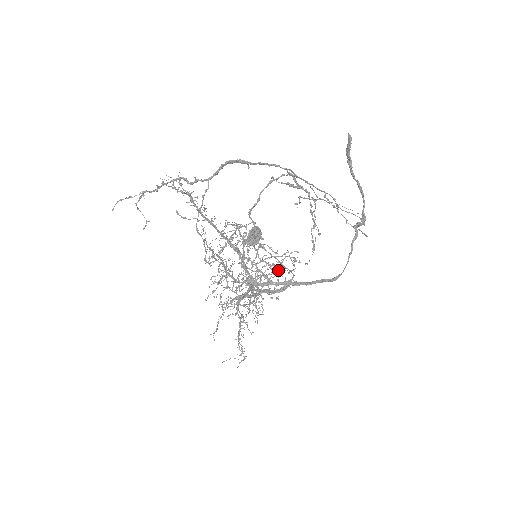
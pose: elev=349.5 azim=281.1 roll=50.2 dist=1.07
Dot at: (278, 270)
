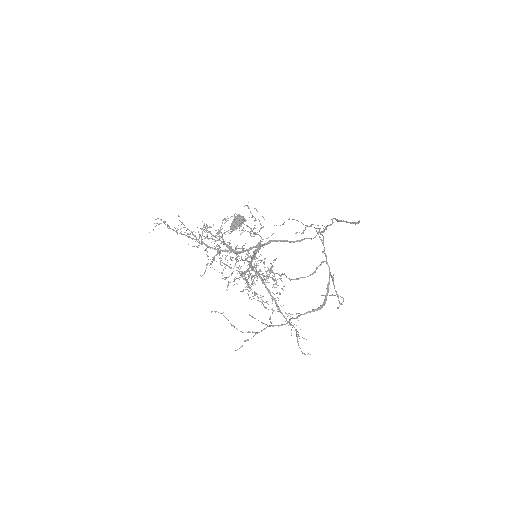
Dot at: occluded
